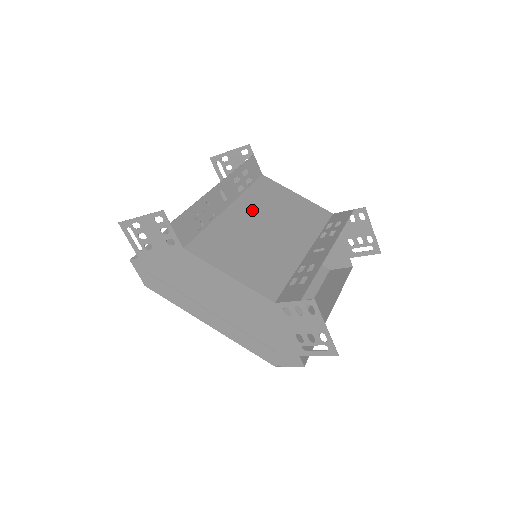
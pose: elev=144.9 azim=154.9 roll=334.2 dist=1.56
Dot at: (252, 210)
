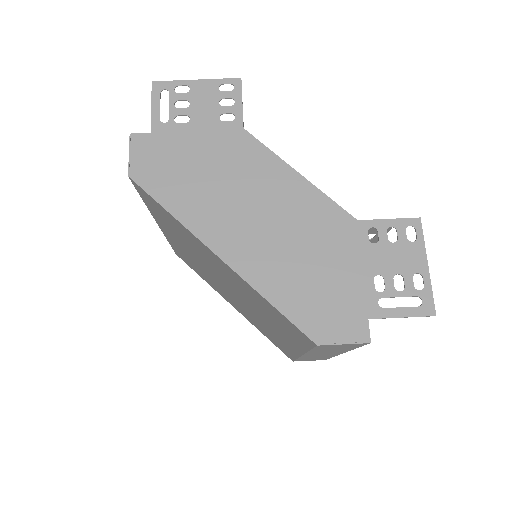
Dot at: occluded
